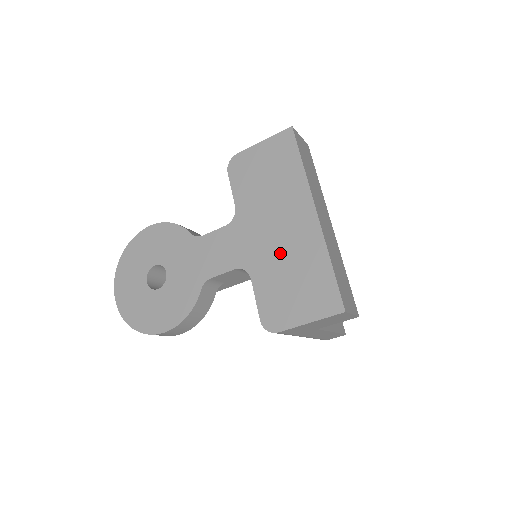
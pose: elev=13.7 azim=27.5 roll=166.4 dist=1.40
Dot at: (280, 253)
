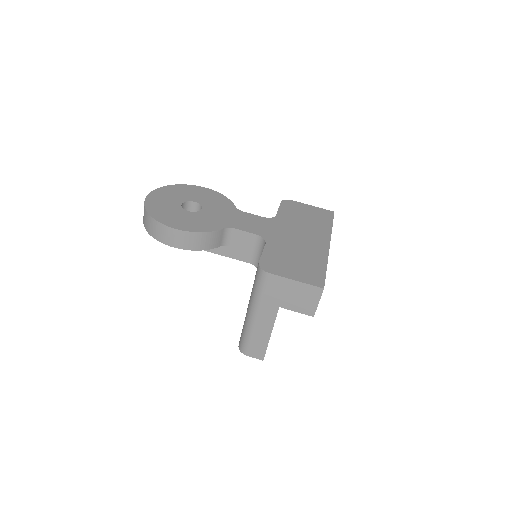
Dot at: (294, 245)
